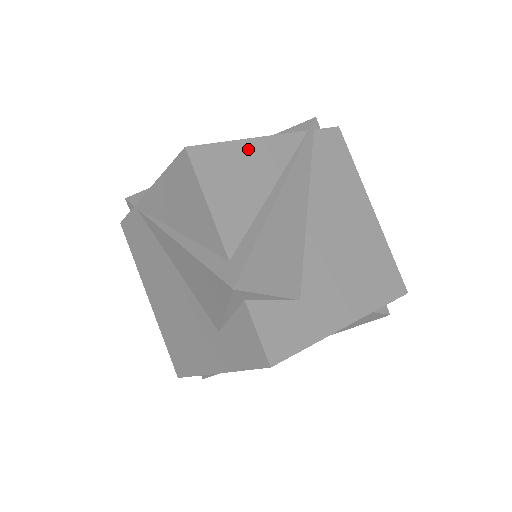
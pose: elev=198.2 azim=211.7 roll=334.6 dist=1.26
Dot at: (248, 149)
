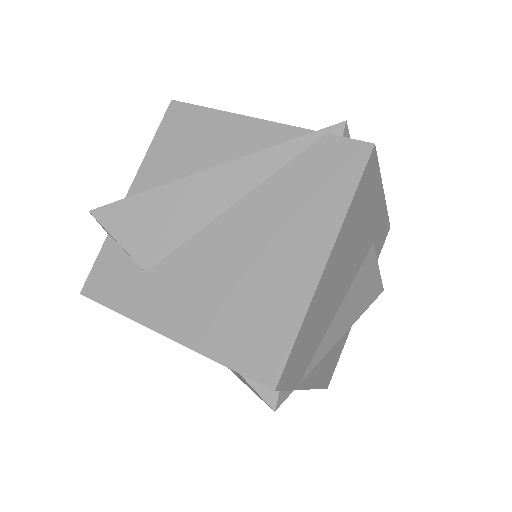
Dot at: (223, 122)
